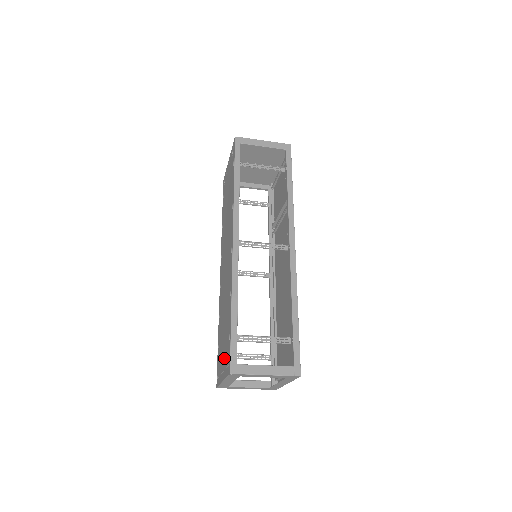
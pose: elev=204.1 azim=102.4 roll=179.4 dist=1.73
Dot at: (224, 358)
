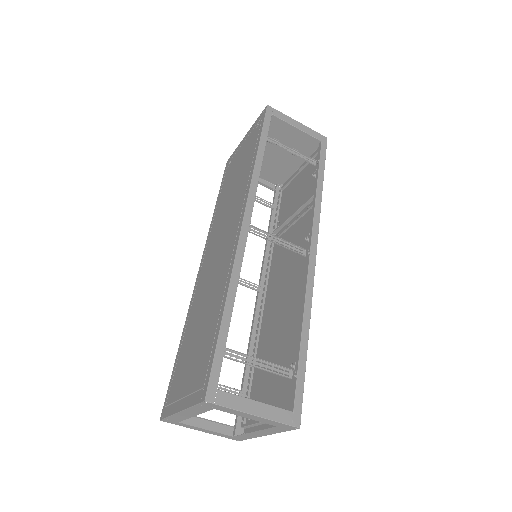
Dot at: (191, 378)
